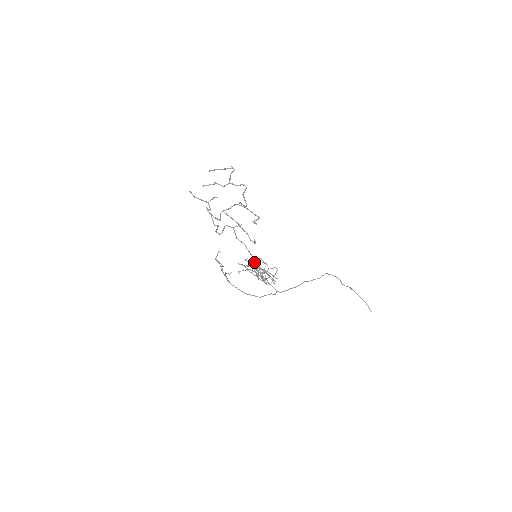
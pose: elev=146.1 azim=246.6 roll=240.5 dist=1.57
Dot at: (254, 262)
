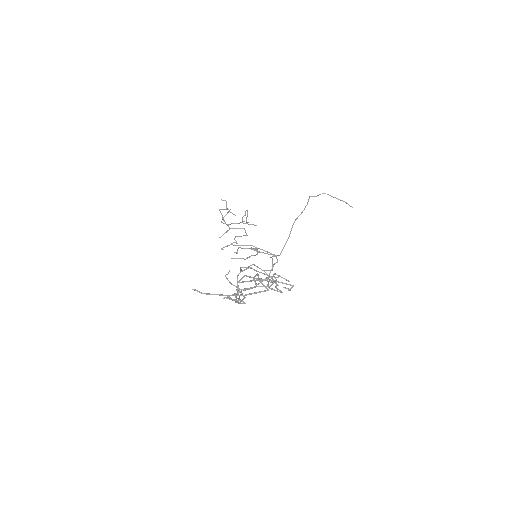
Dot at: occluded
